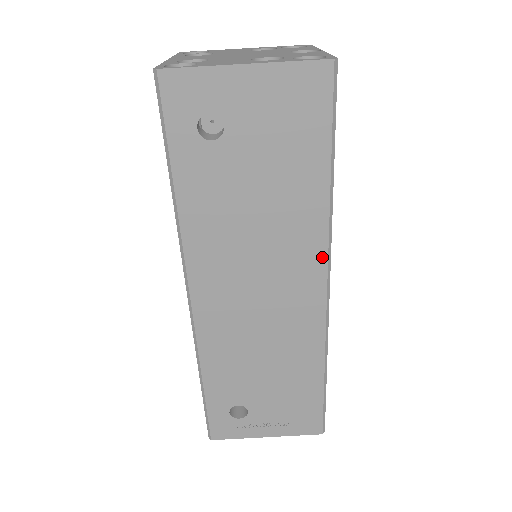
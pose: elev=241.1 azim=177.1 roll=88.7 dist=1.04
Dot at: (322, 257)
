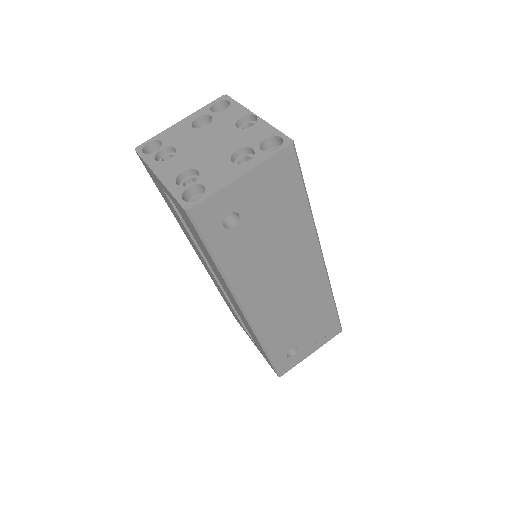
Dot at: (316, 246)
